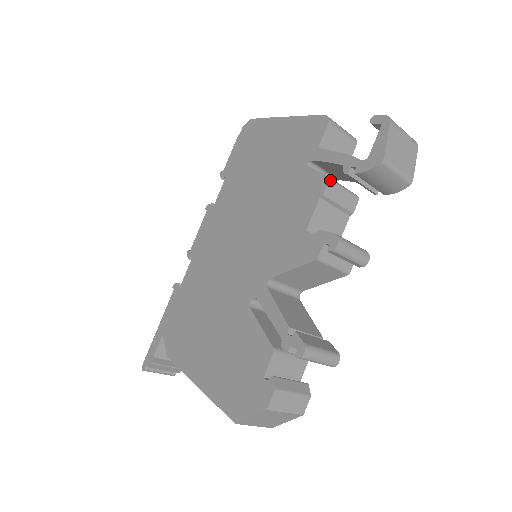
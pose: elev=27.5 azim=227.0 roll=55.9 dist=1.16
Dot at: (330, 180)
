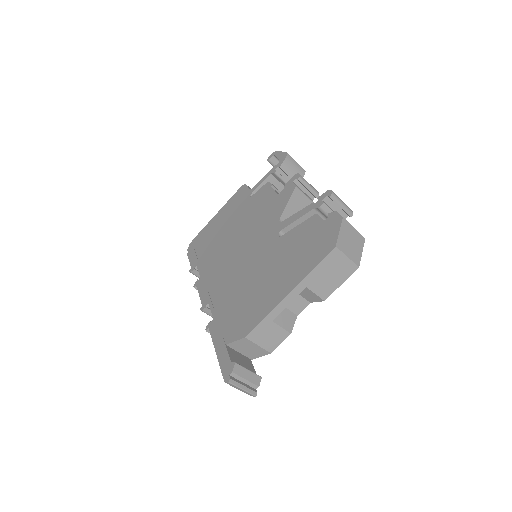
Dot at: (269, 182)
